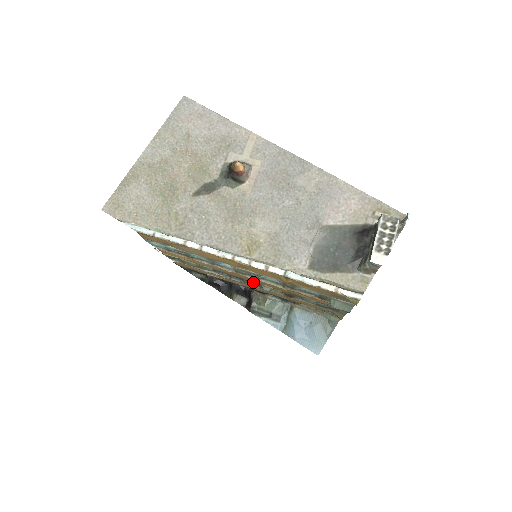
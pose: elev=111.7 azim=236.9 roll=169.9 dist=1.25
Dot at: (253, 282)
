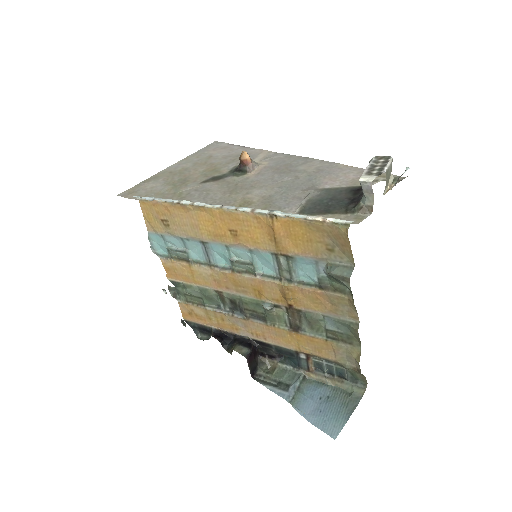
Dot at: (253, 301)
